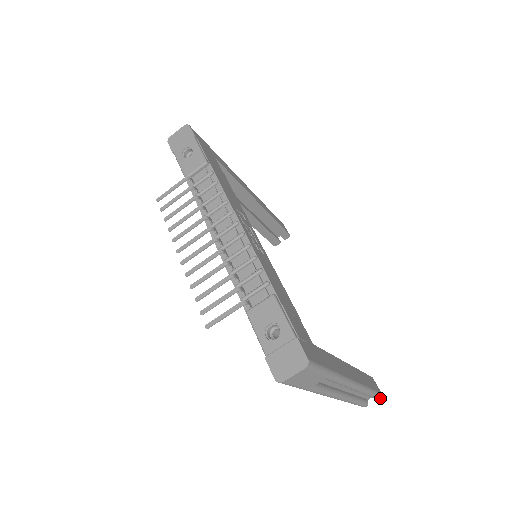
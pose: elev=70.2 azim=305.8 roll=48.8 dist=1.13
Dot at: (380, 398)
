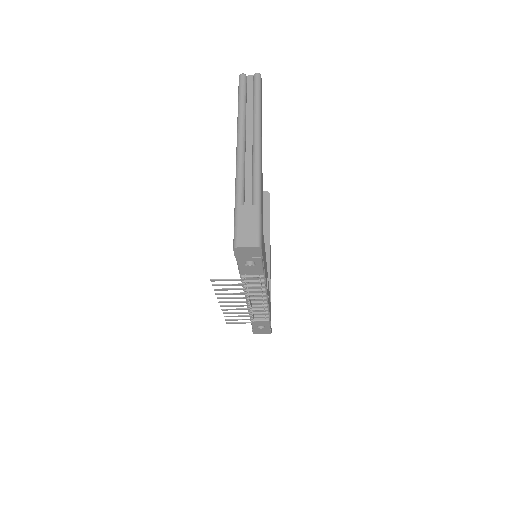
Dot at: occluded
